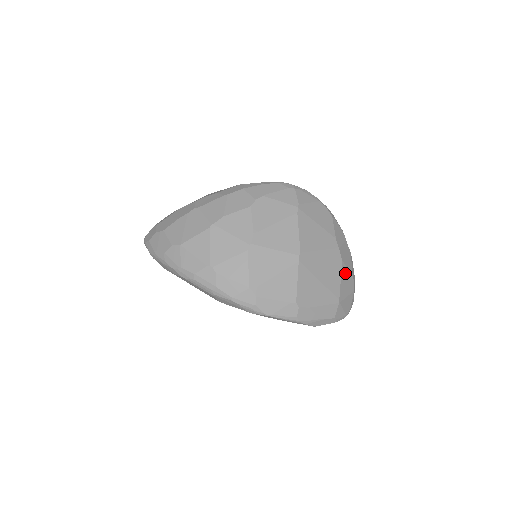
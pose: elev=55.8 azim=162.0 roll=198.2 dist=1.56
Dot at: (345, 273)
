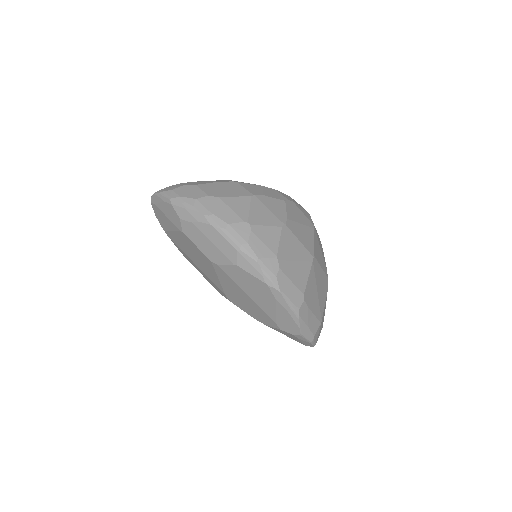
Dot at: (325, 304)
